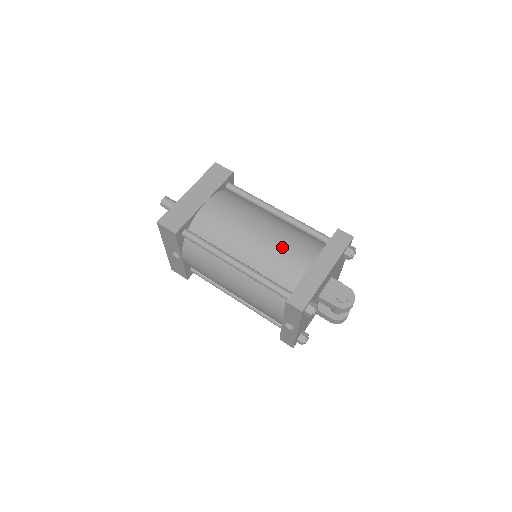
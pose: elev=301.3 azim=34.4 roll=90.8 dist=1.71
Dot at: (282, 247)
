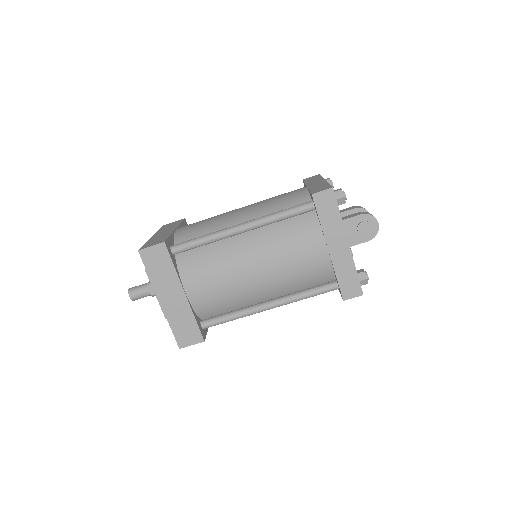
Dot at: (290, 263)
